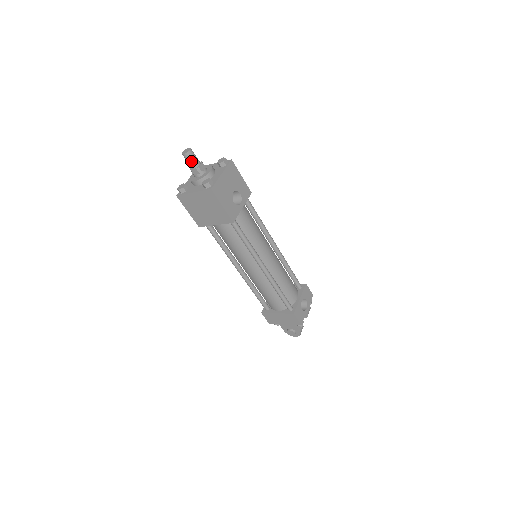
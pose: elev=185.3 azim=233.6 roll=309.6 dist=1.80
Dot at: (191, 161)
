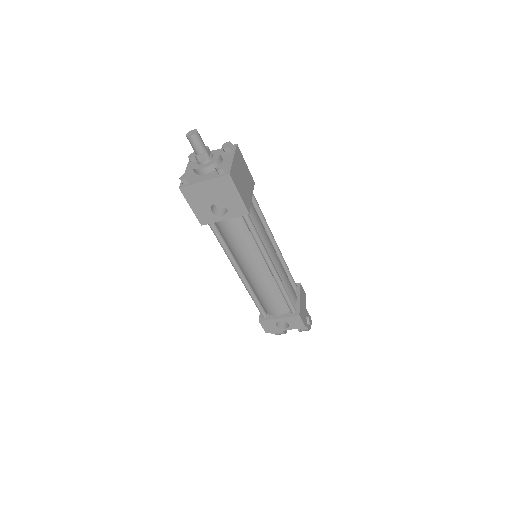
Dot at: (192, 145)
